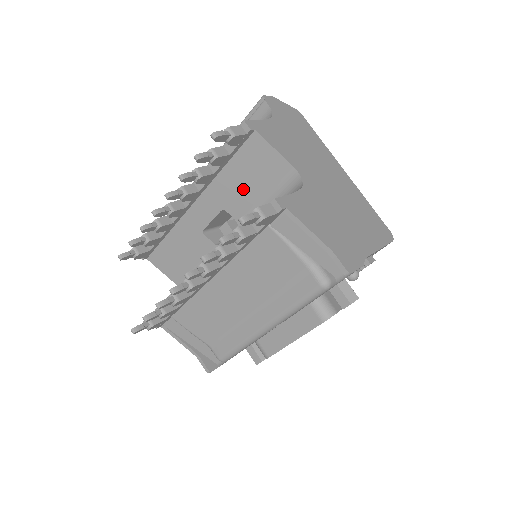
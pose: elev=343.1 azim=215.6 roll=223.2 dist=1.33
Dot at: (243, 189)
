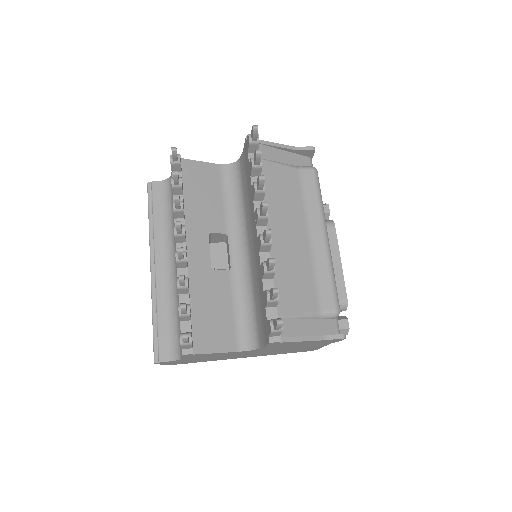
Dot at: (207, 205)
